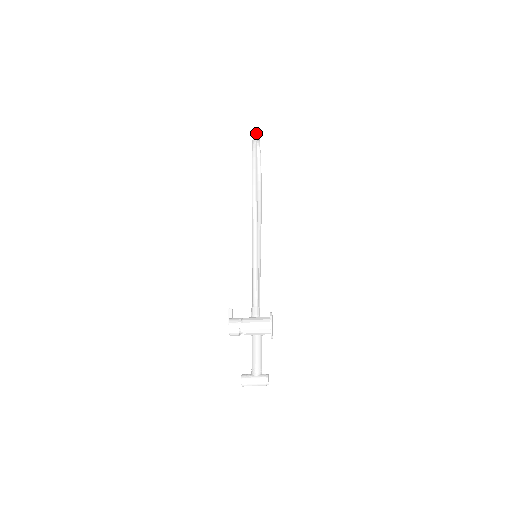
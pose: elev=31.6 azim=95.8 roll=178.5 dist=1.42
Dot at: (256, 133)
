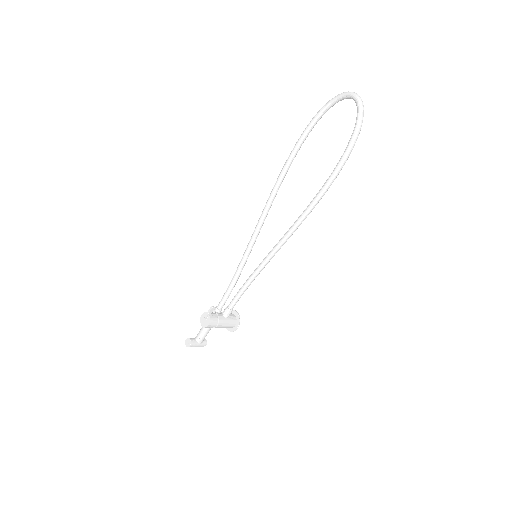
Dot at: occluded
